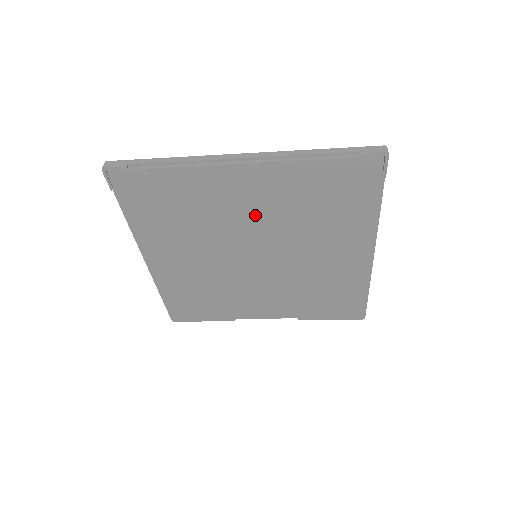
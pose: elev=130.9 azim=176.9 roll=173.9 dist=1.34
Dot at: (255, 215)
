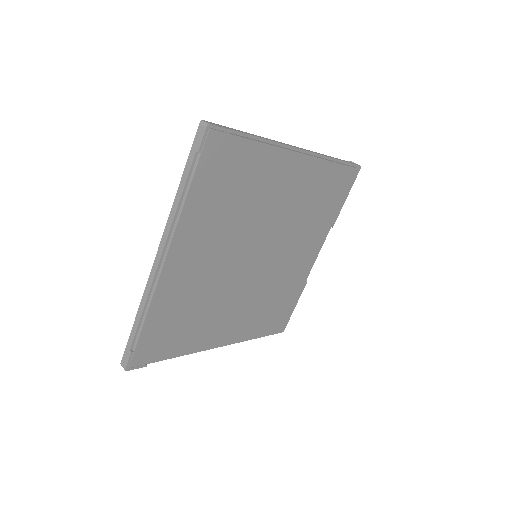
Dot at: (218, 254)
